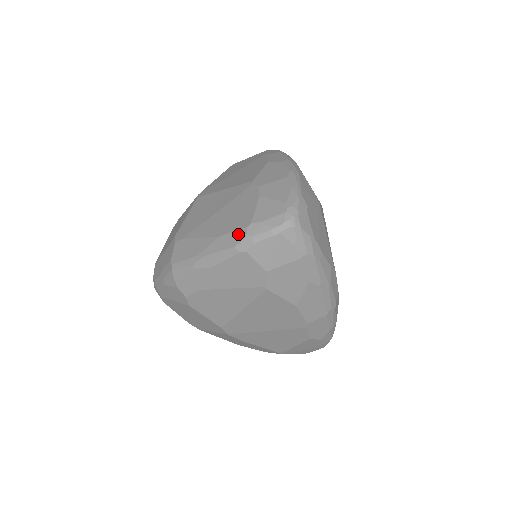
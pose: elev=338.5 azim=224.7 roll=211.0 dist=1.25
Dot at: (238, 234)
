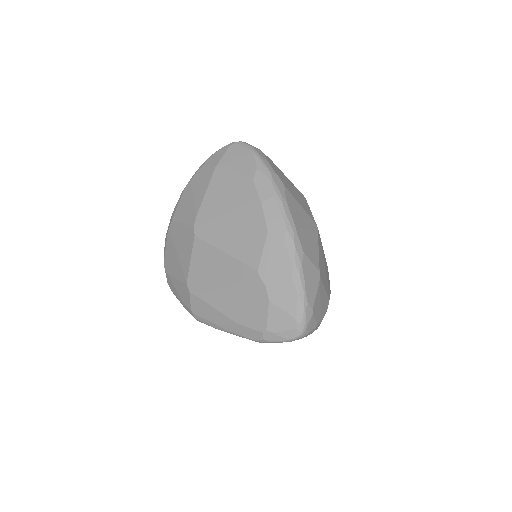
Dot at: (255, 333)
